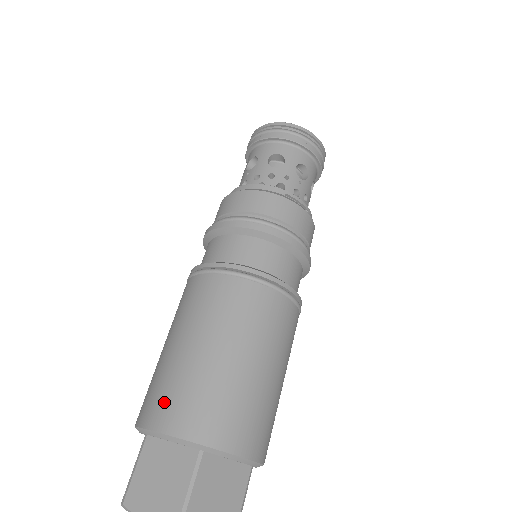
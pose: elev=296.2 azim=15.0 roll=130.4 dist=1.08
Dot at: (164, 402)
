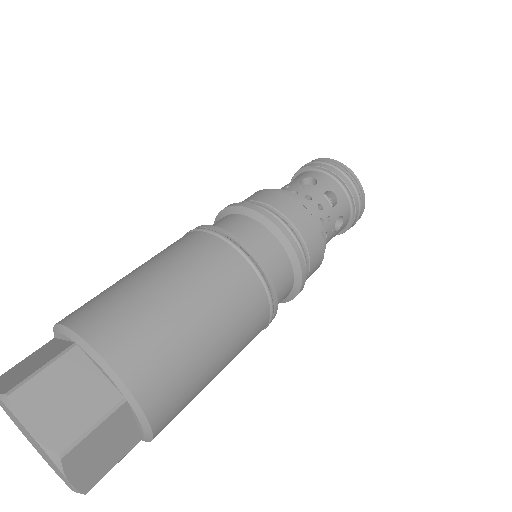
Dot at: (121, 328)
